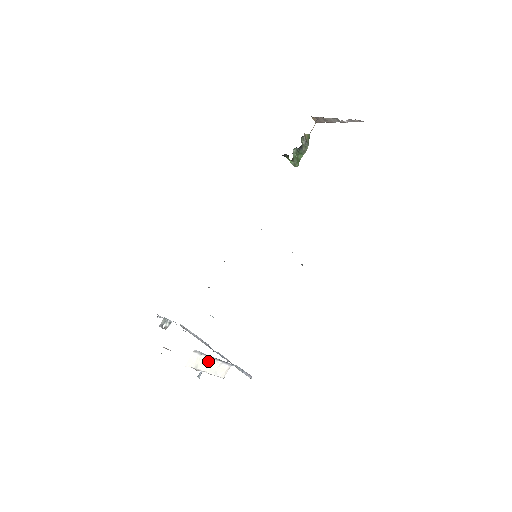
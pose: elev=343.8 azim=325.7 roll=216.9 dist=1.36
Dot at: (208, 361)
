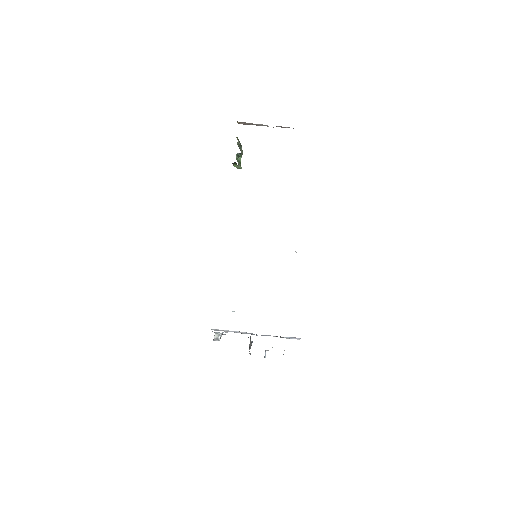
Dot at: occluded
